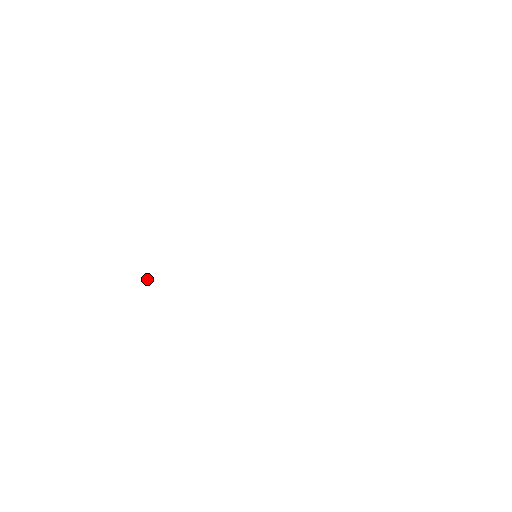
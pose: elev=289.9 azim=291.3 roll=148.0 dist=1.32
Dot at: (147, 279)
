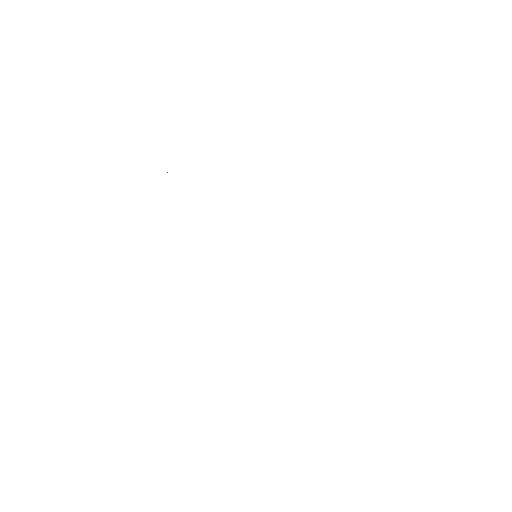
Dot at: occluded
